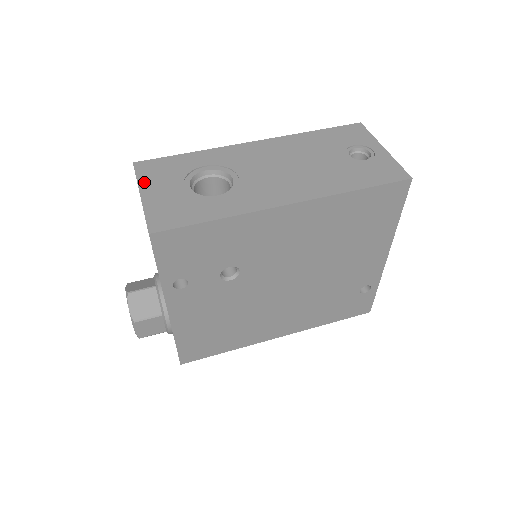
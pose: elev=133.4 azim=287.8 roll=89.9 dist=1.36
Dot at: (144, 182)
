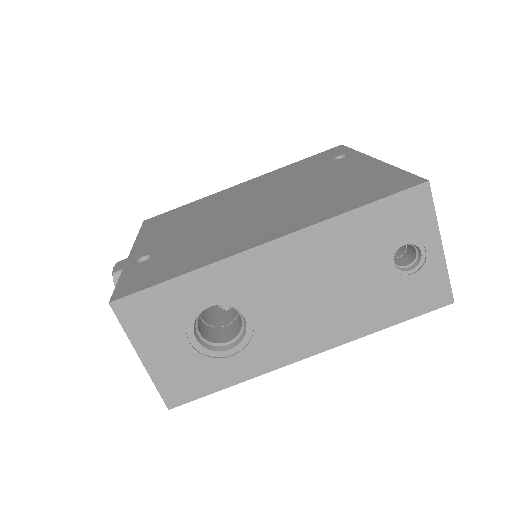
Dot at: (137, 339)
